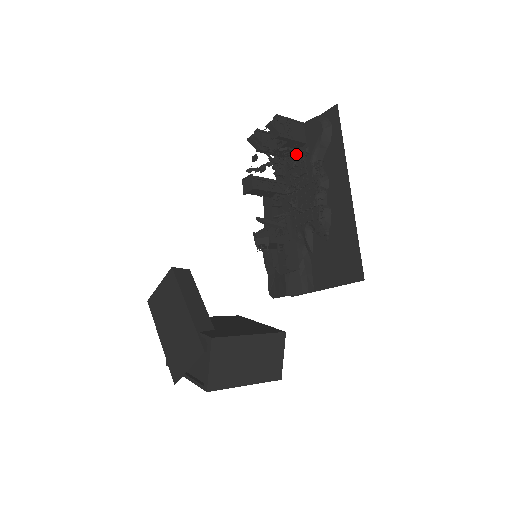
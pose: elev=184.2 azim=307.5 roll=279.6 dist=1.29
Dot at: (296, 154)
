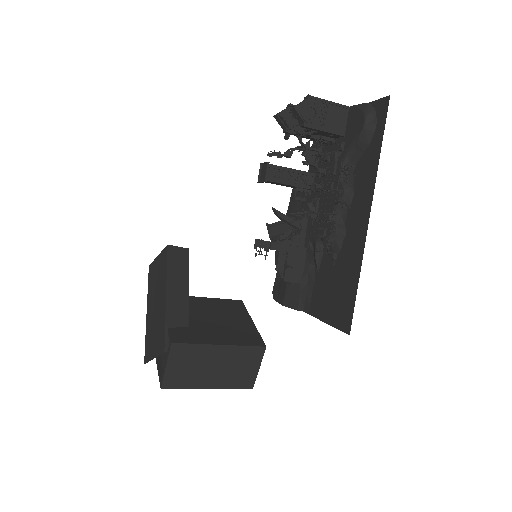
Dot at: (332, 144)
